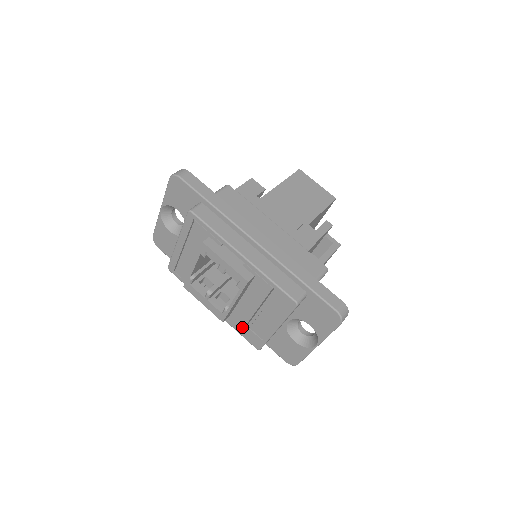
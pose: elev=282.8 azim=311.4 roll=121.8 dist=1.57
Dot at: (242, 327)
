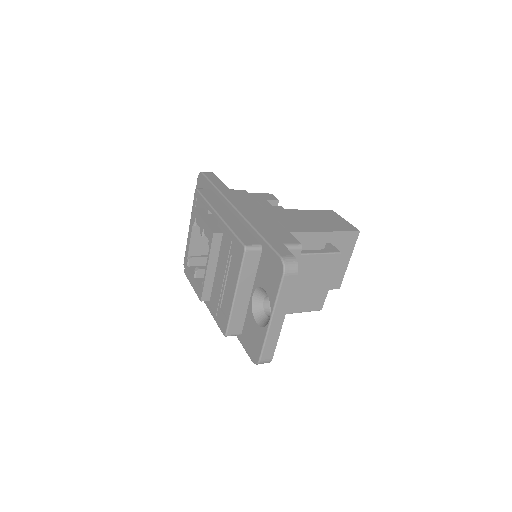
Dot at: (216, 309)
